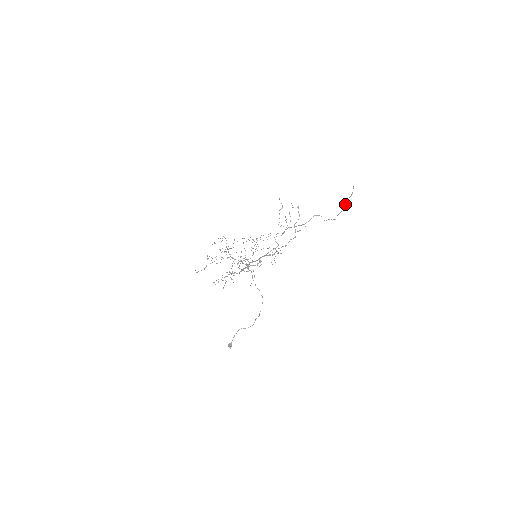
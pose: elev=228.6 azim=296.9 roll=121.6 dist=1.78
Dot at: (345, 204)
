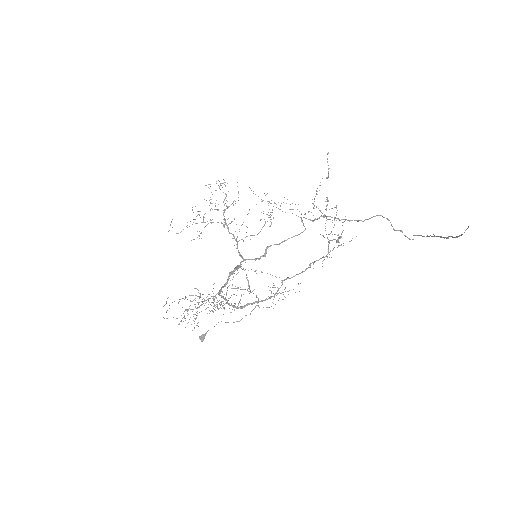
Dot at: (438, 236)
